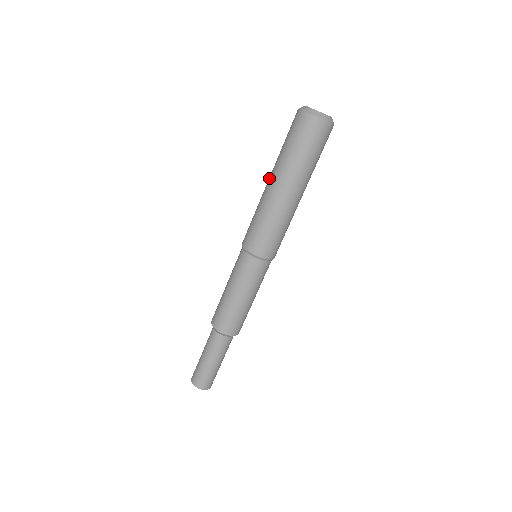
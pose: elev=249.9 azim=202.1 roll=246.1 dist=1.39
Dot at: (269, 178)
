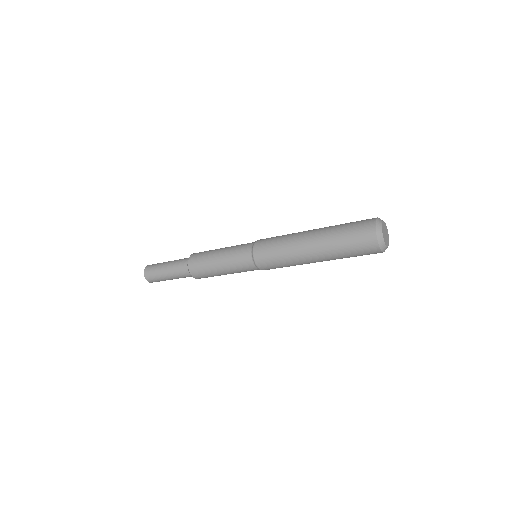
Dot at: (312, 237)
